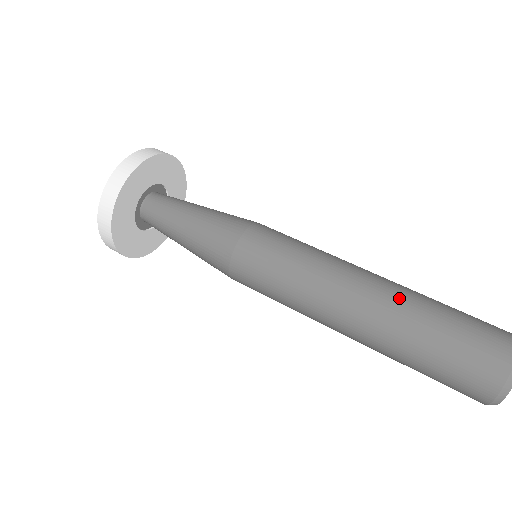
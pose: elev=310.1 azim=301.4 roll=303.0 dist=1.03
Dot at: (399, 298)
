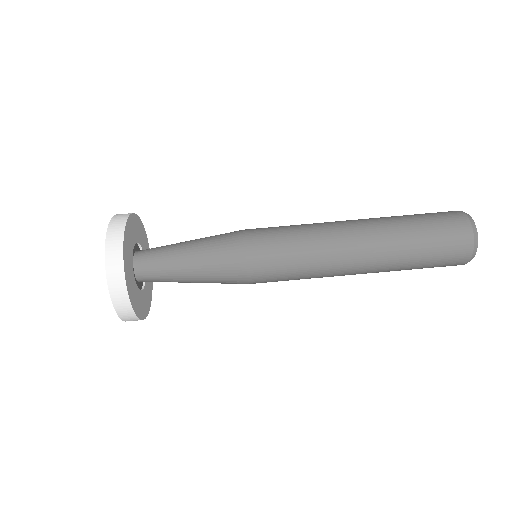
Dot at: (381, 222)
